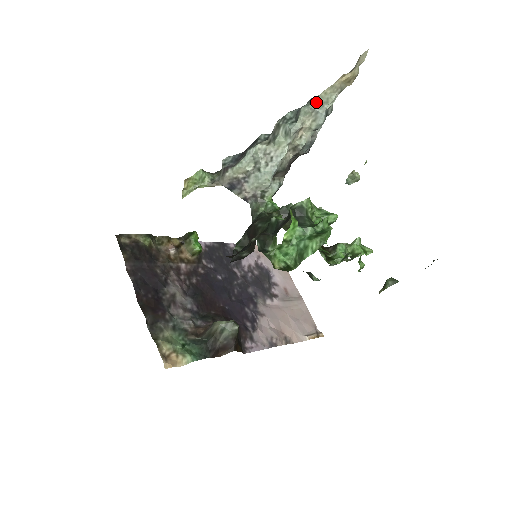
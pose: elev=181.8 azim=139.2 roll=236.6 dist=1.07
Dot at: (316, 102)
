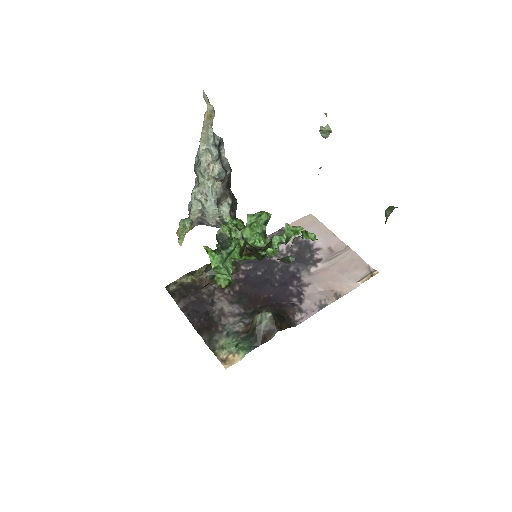
Dot at: (203, 142)
